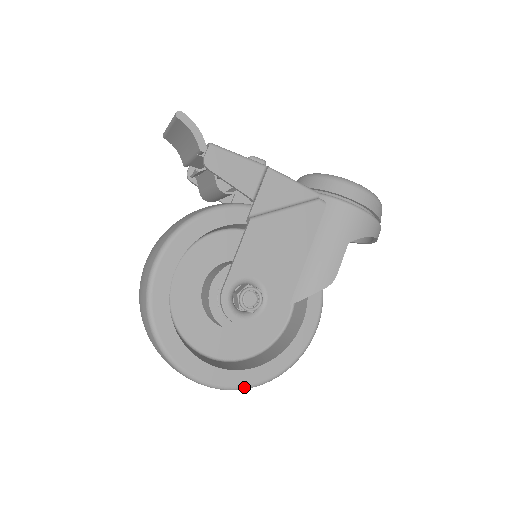
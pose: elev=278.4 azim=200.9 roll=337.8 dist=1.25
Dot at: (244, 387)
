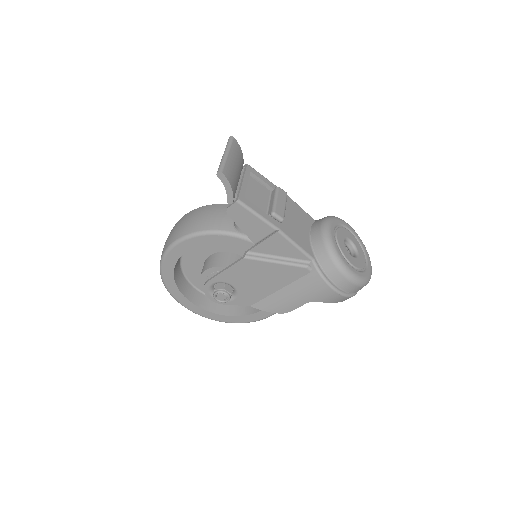
Dot at: occluded
